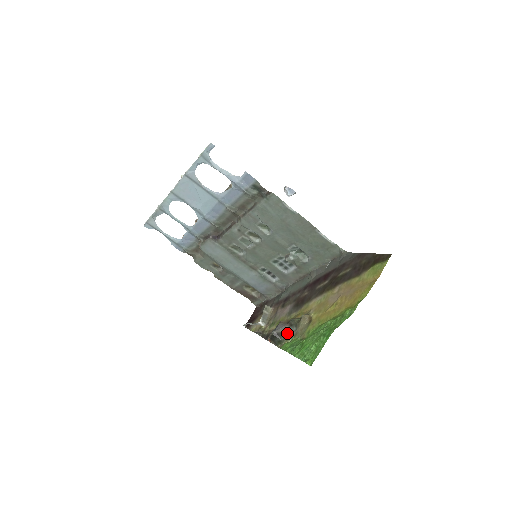
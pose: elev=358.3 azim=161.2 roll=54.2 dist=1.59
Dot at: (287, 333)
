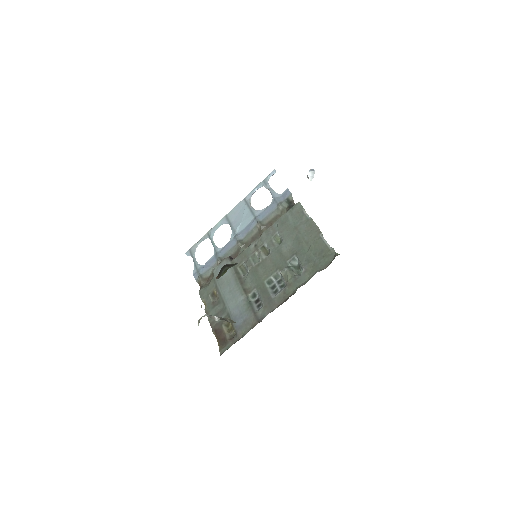
Dot at: occluded
